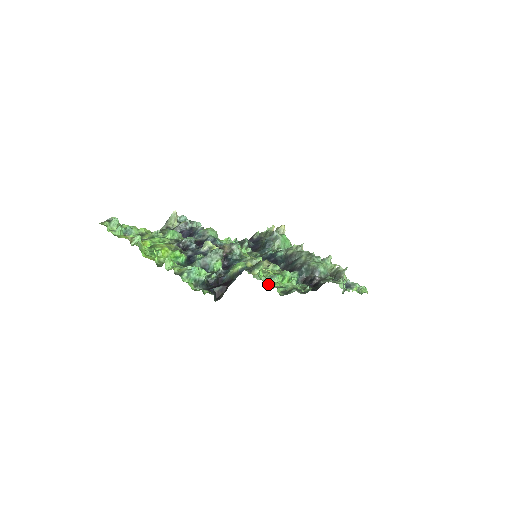
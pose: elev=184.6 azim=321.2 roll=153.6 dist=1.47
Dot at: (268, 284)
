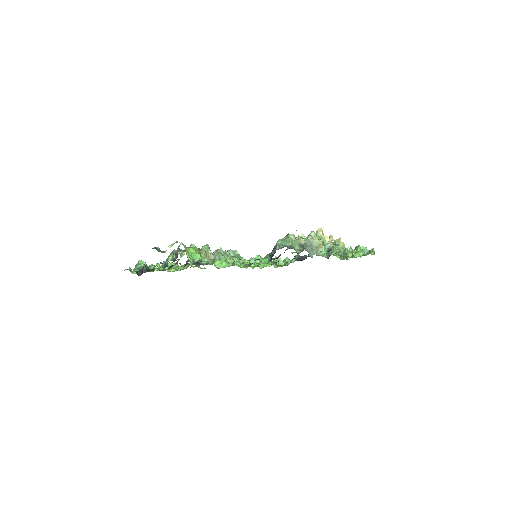
Dot at: (195, 260)
